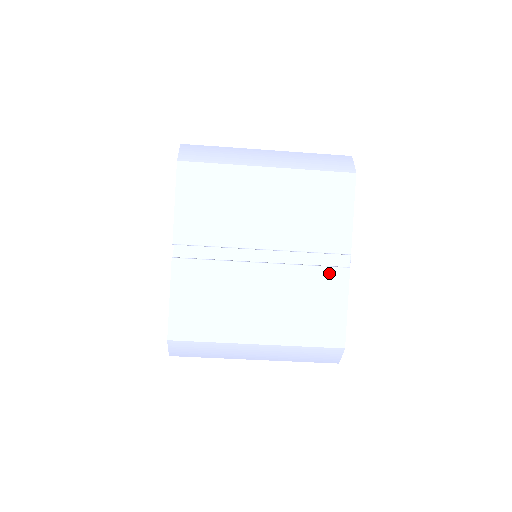
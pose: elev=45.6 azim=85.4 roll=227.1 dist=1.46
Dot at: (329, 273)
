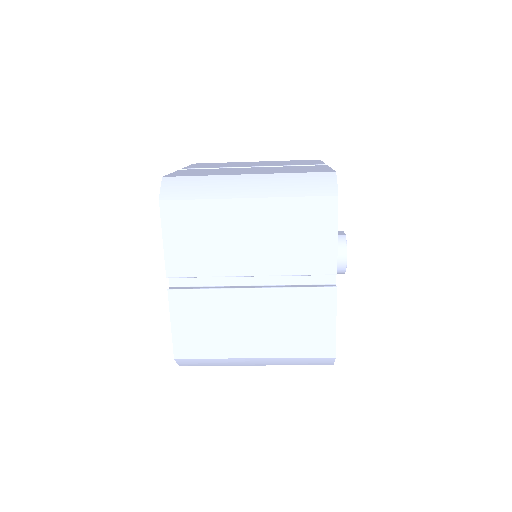
Dot at: (316, 293)
